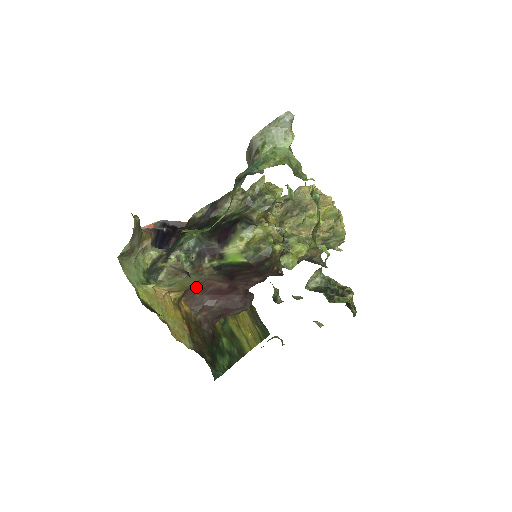
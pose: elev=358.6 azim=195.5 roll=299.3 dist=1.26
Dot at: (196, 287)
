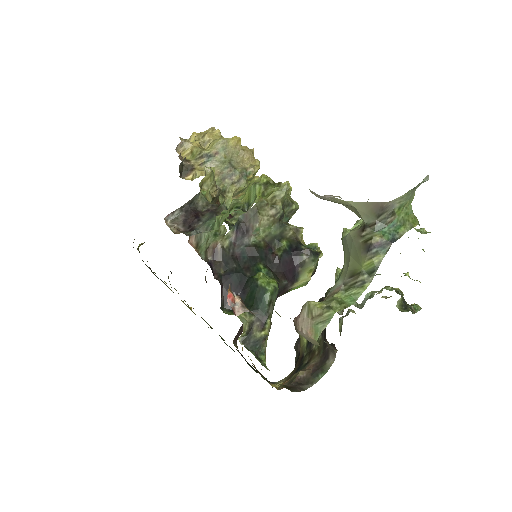
Dot at: occluded
